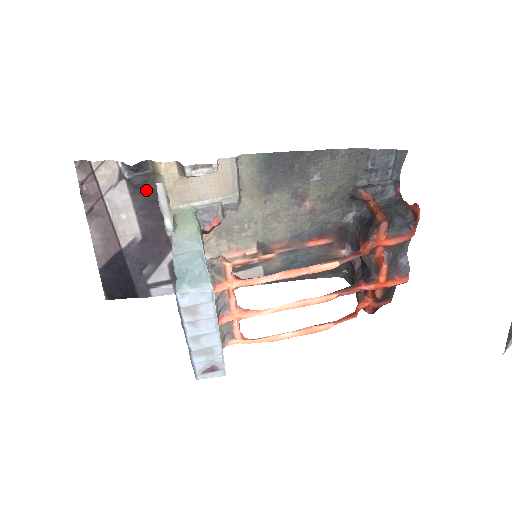
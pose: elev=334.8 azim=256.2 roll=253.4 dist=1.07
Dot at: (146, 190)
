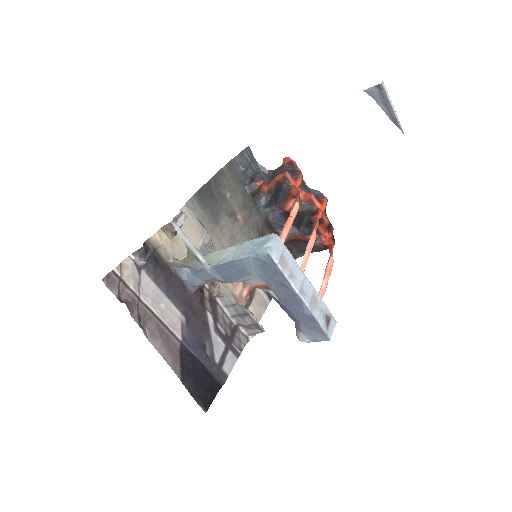
Dot at: (161, 267)
